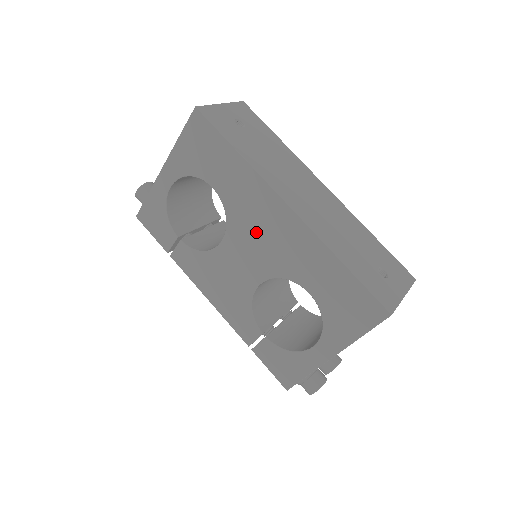
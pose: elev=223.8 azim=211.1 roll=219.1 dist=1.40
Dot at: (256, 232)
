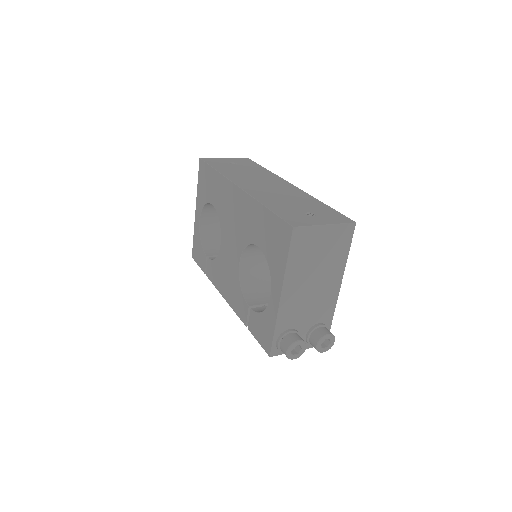
Dot at: (231, 219)
